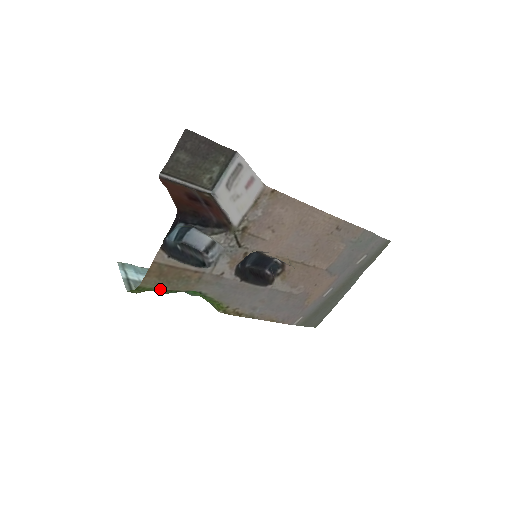
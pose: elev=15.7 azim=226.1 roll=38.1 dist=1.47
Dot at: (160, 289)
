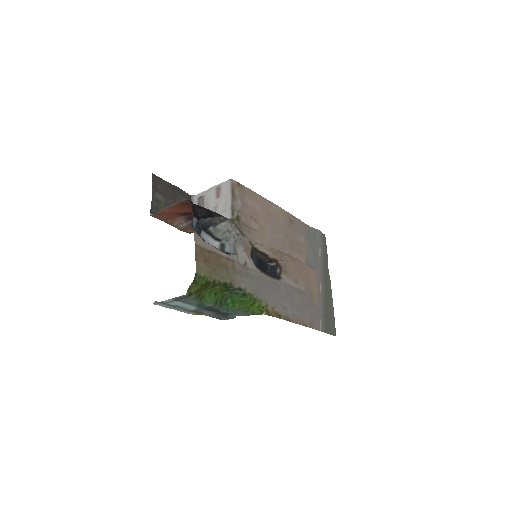
Dot at: (212, 279)
